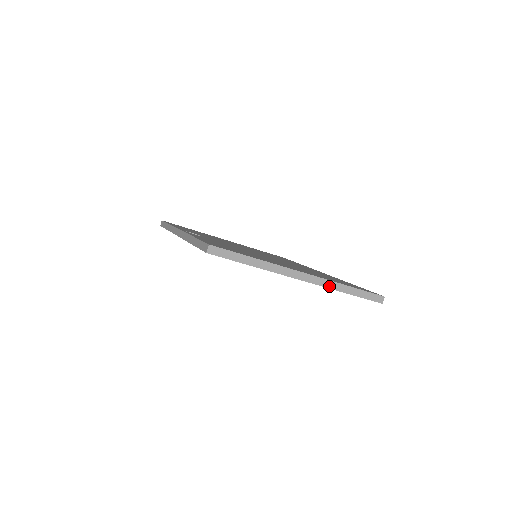
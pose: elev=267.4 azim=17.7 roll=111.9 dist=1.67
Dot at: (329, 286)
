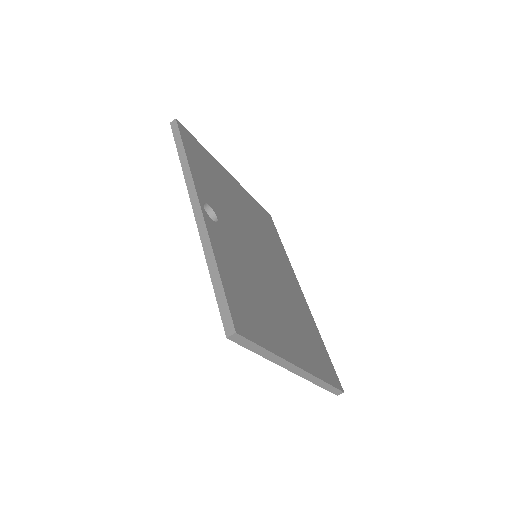
Dot at: (310, 379)
